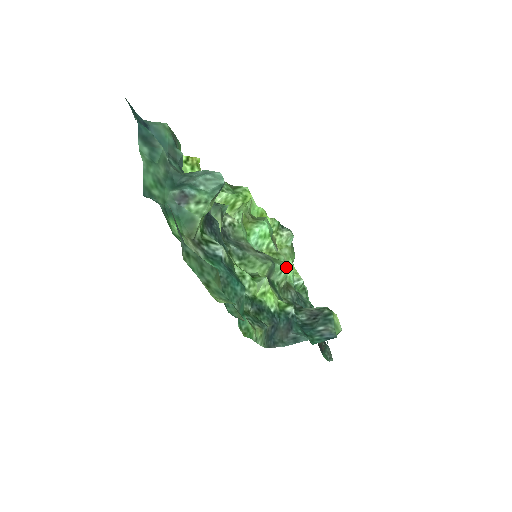
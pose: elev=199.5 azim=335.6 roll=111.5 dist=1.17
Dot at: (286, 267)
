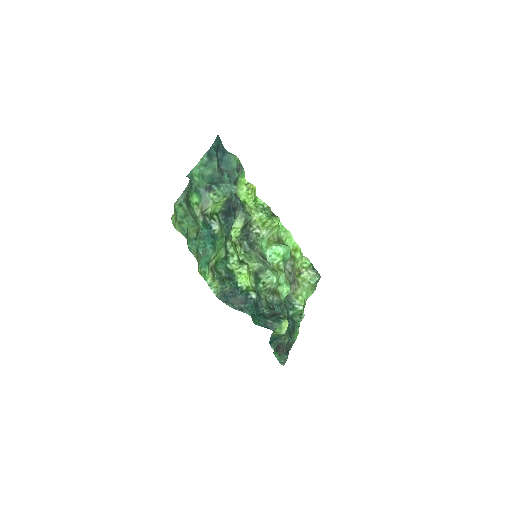
Dot at: (275, 276)
